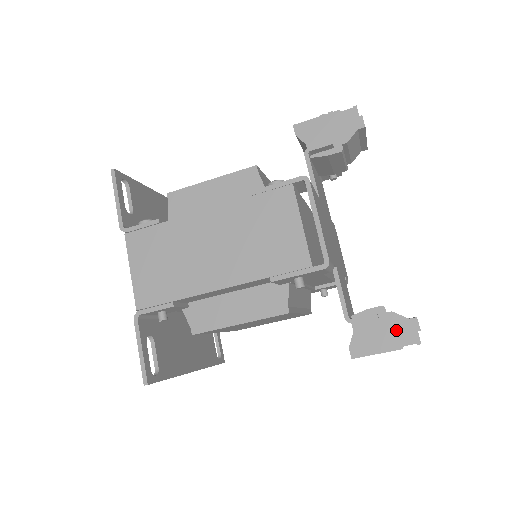
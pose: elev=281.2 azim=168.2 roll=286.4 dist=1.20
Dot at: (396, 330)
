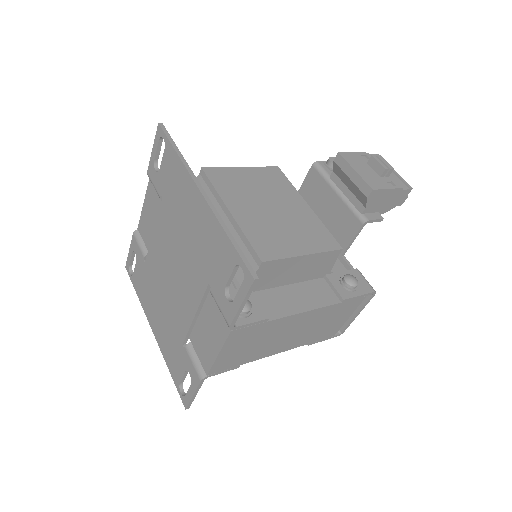
Dot at: occluded
